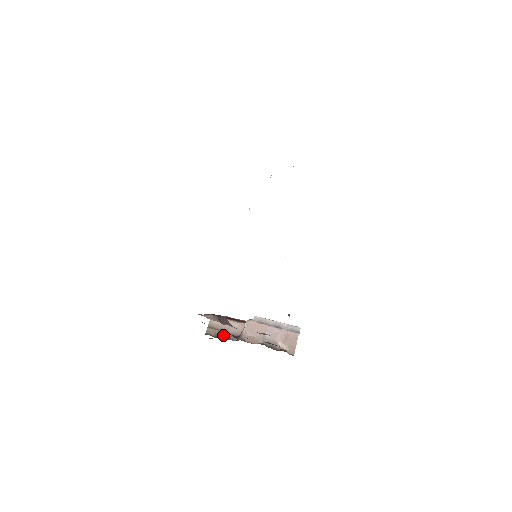
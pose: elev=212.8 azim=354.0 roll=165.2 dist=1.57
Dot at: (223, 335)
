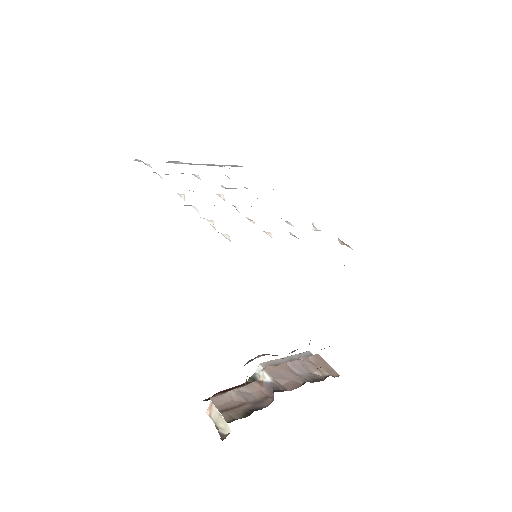
Dot at: (249, 409)
